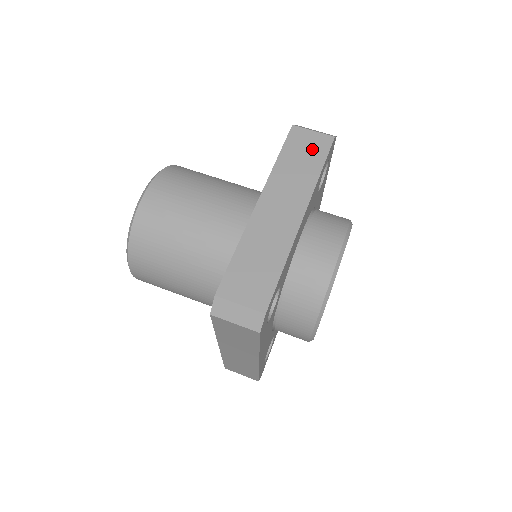
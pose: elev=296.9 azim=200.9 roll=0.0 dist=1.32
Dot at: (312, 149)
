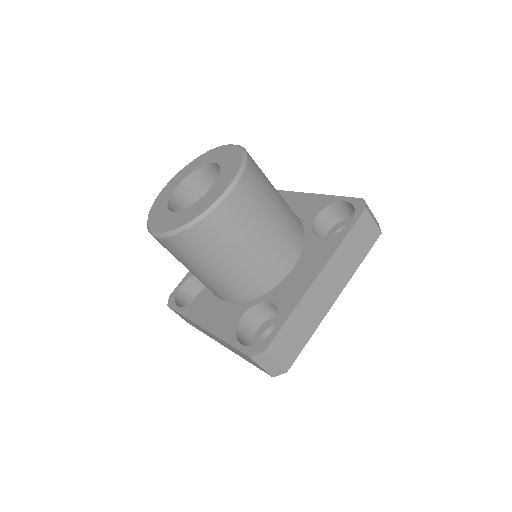
Dot at: occluded
